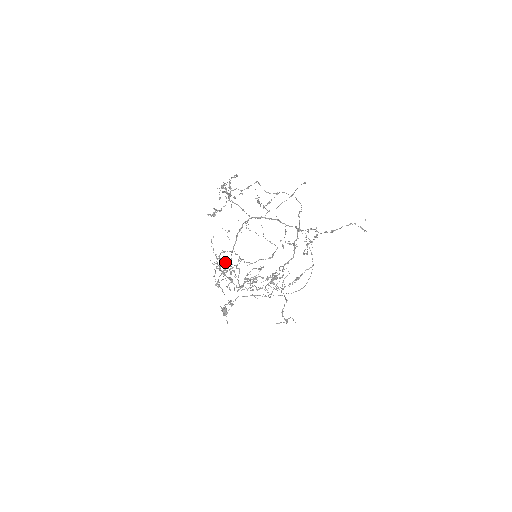
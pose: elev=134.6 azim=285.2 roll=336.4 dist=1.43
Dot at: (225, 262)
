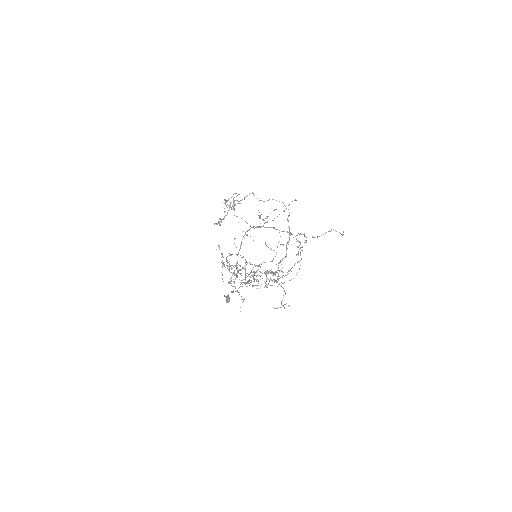
Dot at: occluded
